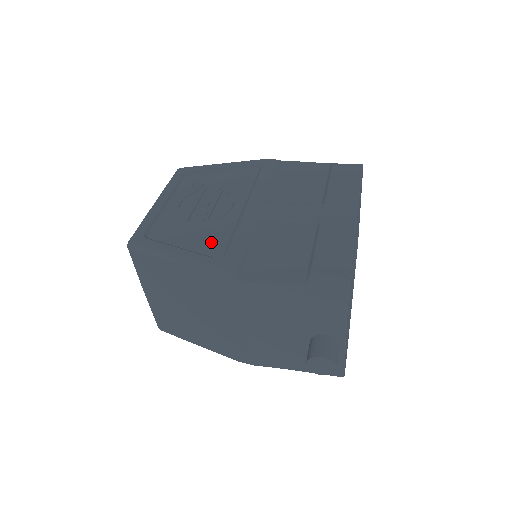
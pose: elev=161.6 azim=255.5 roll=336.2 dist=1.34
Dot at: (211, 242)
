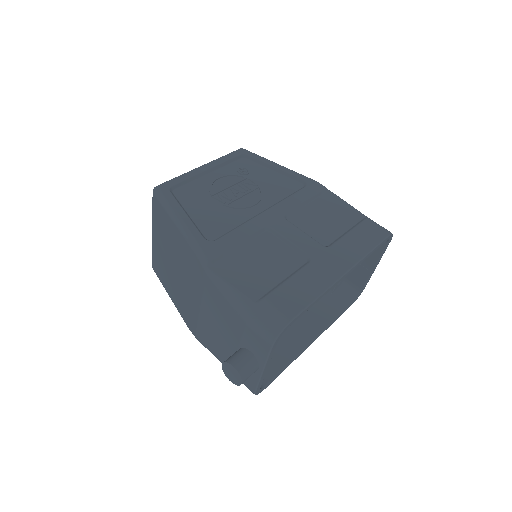
Dot at: (214, 224)
